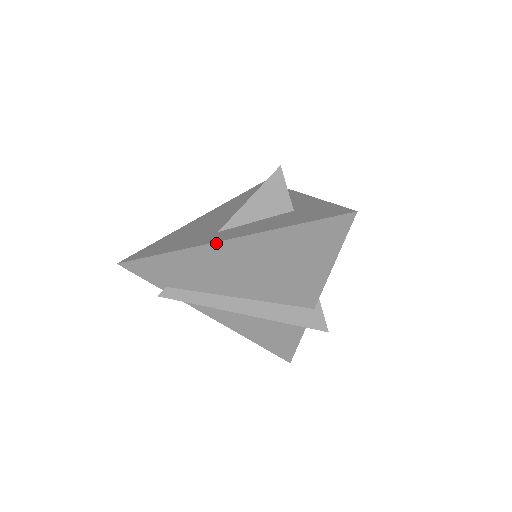
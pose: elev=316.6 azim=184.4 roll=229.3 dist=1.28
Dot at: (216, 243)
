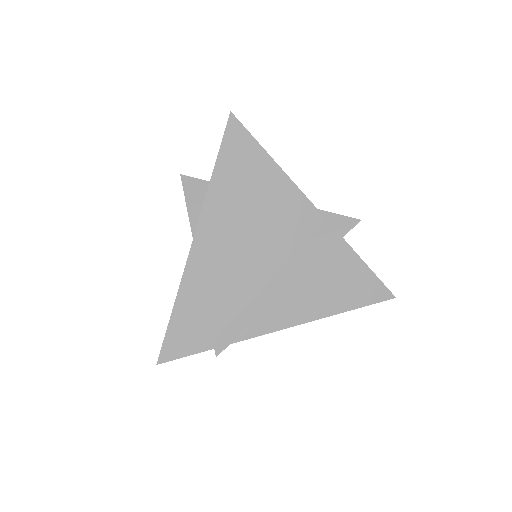
Dot at: (191, 252)
